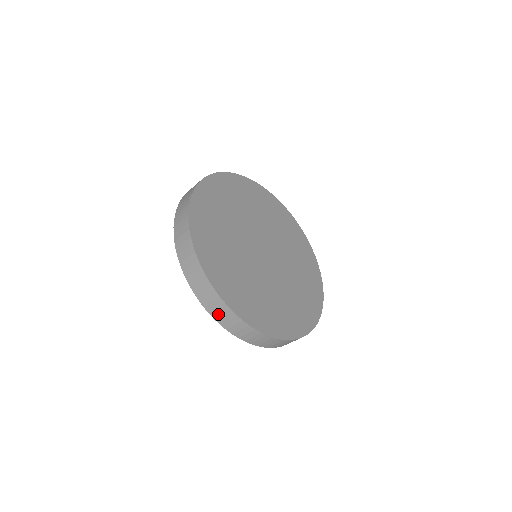
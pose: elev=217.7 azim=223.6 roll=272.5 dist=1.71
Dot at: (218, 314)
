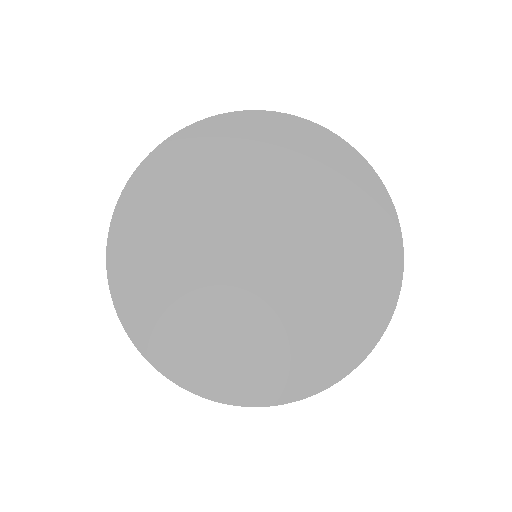
Dot at: occluded
